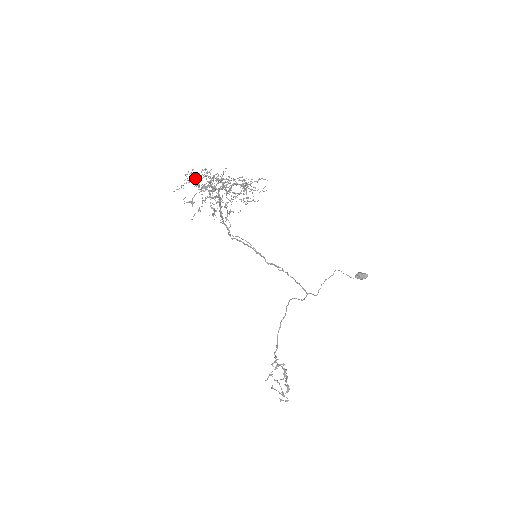
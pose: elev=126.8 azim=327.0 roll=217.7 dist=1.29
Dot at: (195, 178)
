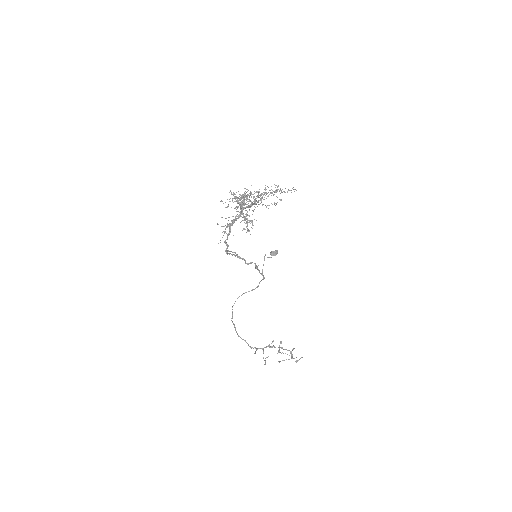
Dot at: (238, 200)
